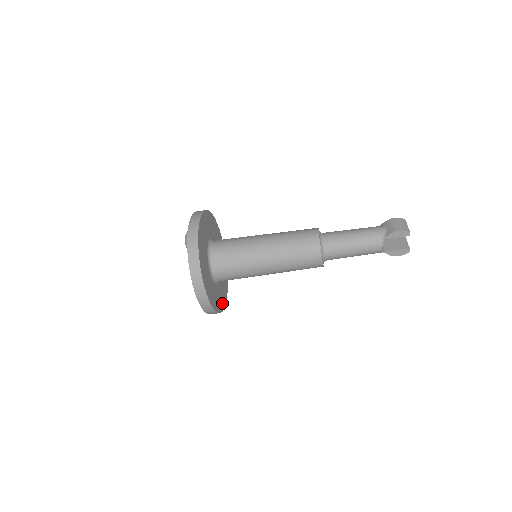
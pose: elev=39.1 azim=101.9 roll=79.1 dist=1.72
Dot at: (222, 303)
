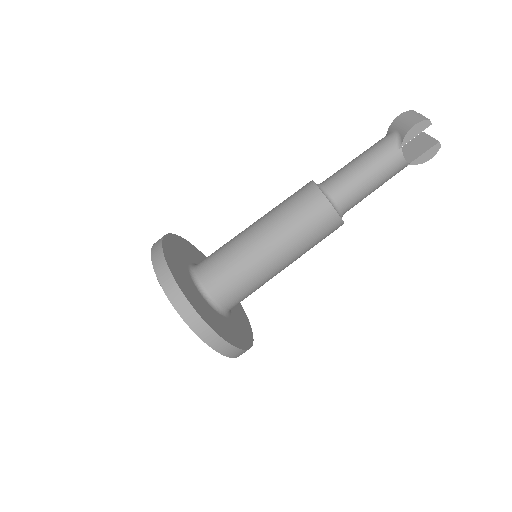
Dot at: (247, 335)
